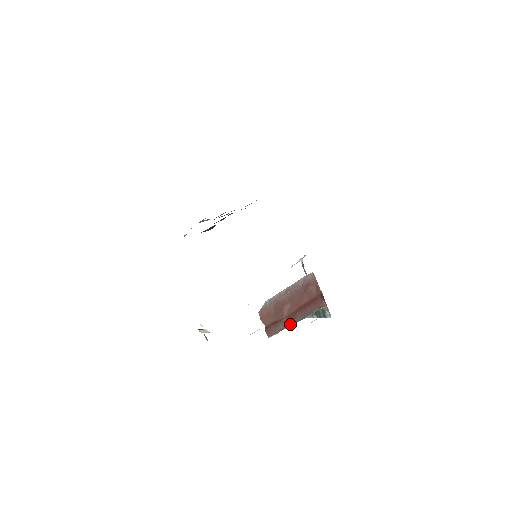
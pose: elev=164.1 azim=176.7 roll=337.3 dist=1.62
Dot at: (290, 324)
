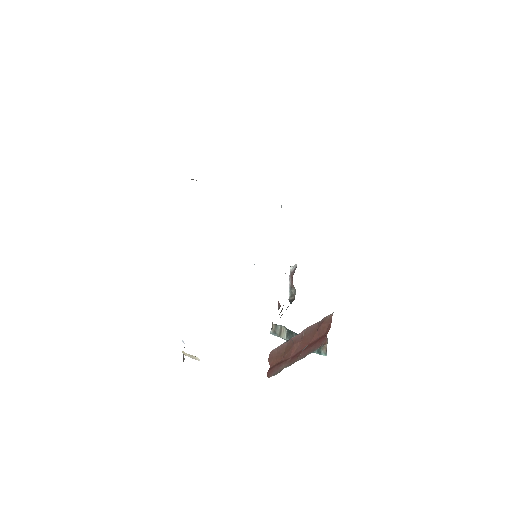
Dot at: (291, 363)
